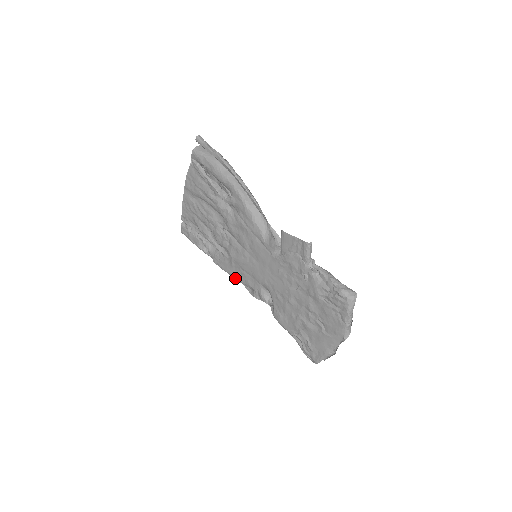
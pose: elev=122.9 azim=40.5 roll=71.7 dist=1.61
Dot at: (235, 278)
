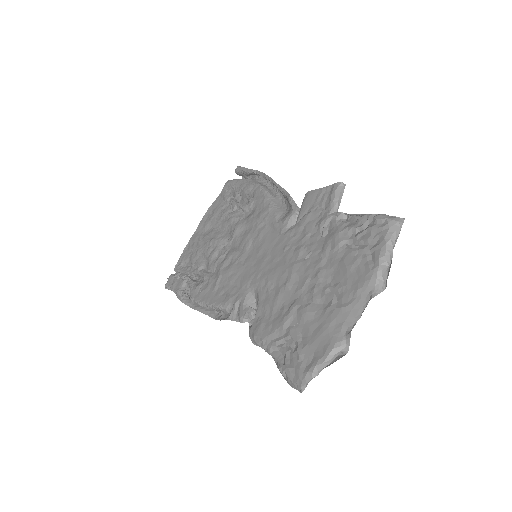
Dot at: (211, 305)
